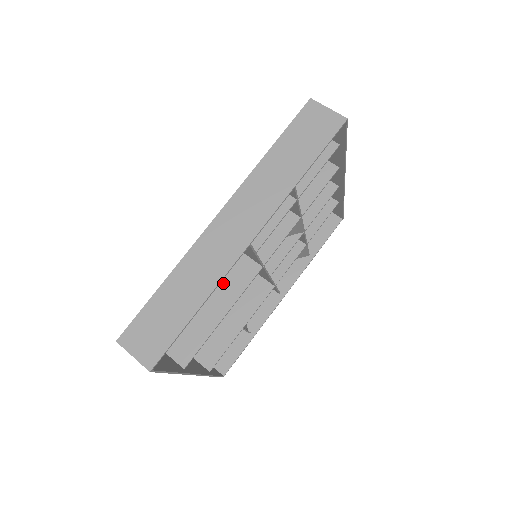
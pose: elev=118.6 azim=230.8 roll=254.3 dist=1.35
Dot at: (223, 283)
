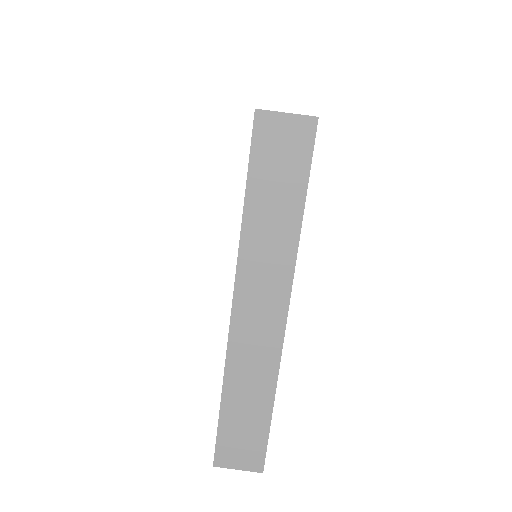
Dot at: occluded
